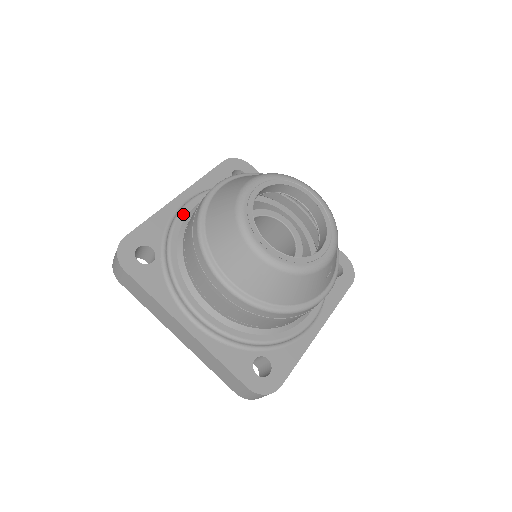
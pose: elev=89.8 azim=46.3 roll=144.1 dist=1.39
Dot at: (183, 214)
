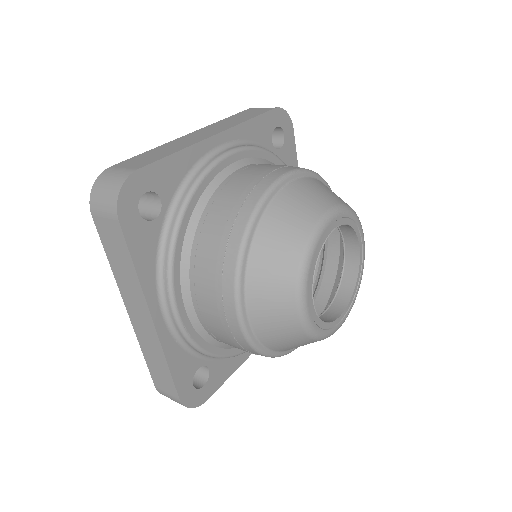
Dot at: (215, 170)
